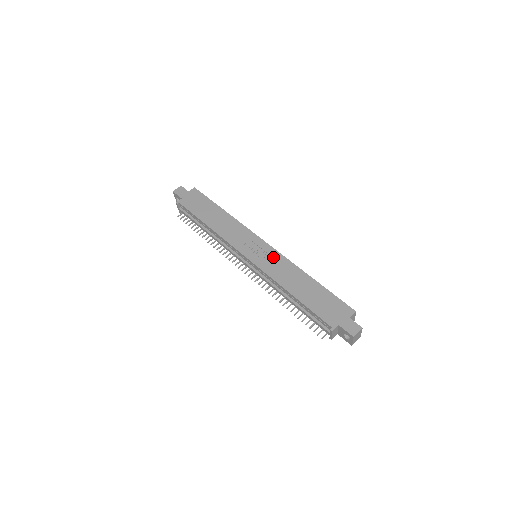
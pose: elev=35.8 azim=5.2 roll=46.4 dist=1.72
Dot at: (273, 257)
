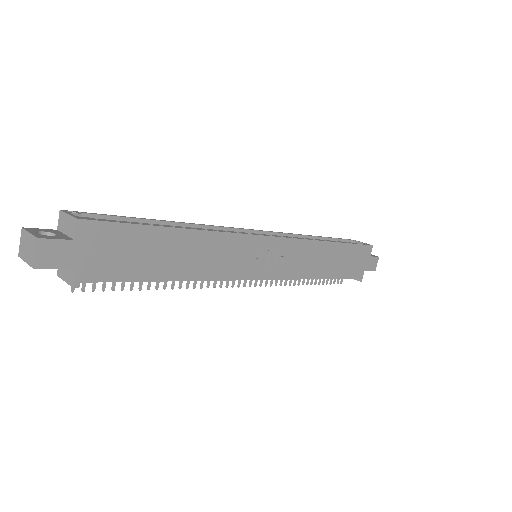
Dot at: (291, 251)
